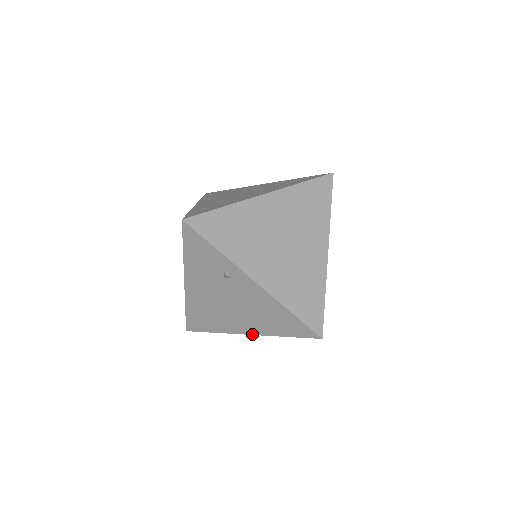
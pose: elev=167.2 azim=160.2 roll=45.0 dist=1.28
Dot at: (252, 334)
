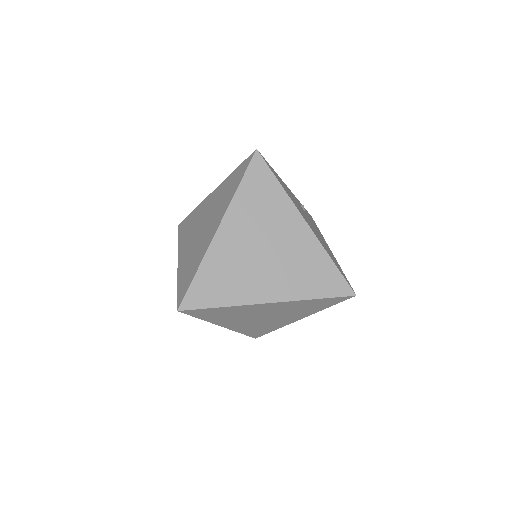
Dot at: occluded
